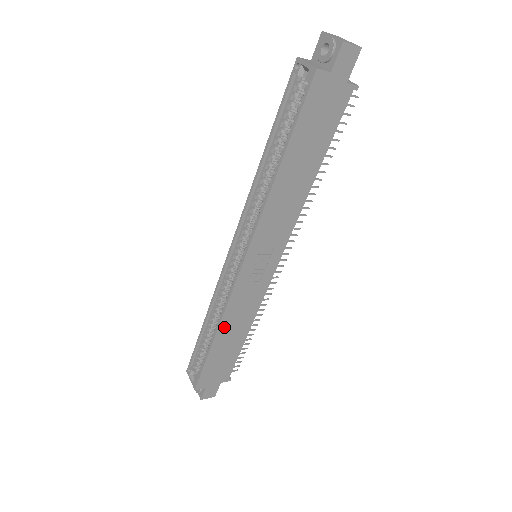
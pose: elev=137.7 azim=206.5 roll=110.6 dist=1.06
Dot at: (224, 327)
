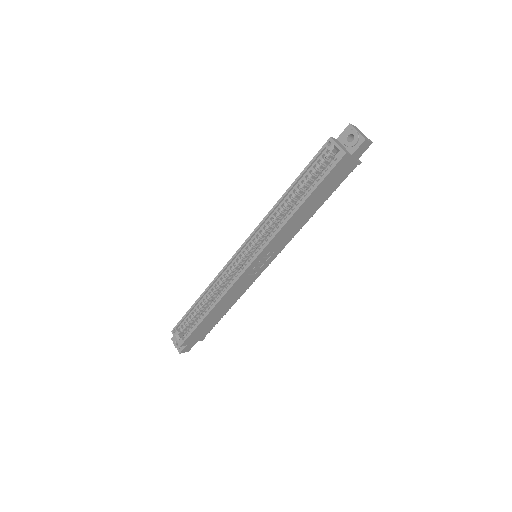
Dot at: (220, 304)
